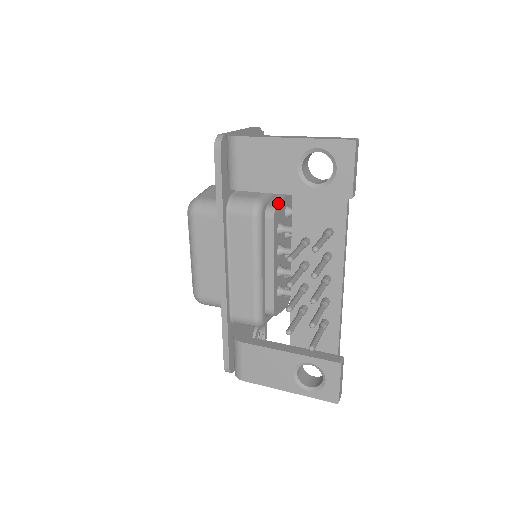
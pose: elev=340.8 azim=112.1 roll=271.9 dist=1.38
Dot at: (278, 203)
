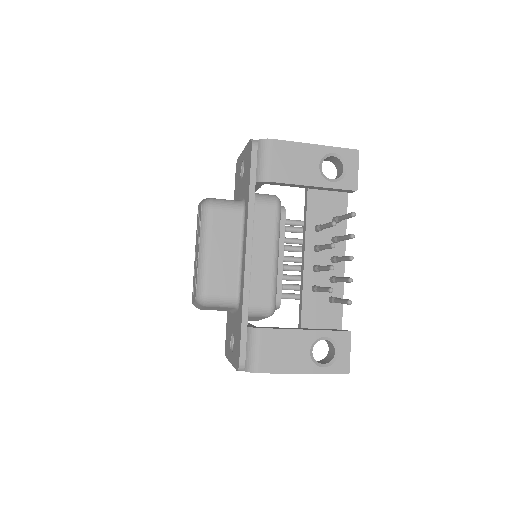
Dot at: occluded
